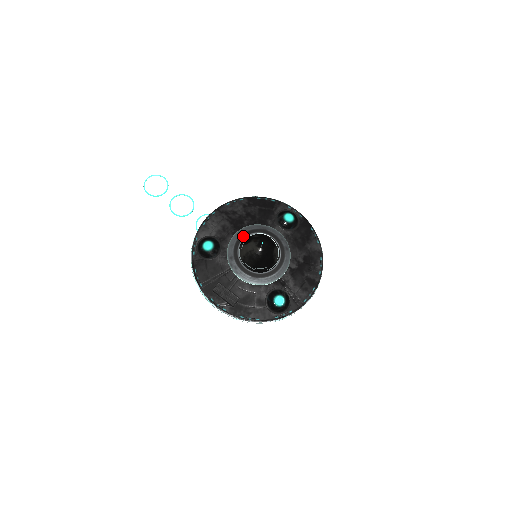
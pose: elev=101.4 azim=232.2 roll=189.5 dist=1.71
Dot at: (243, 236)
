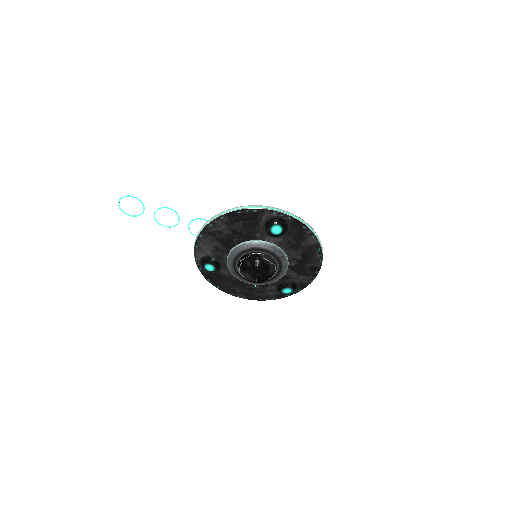
Dot at: (237, 257)
